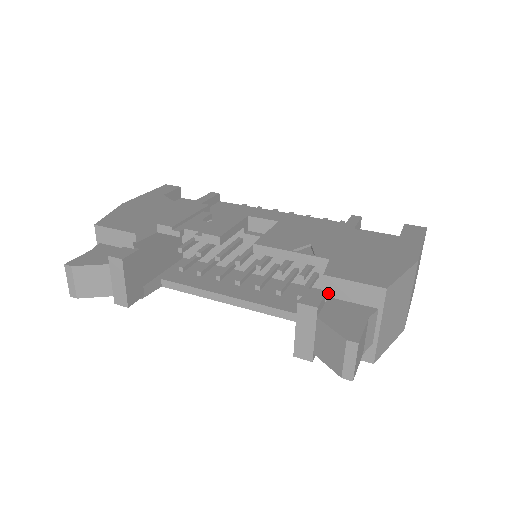
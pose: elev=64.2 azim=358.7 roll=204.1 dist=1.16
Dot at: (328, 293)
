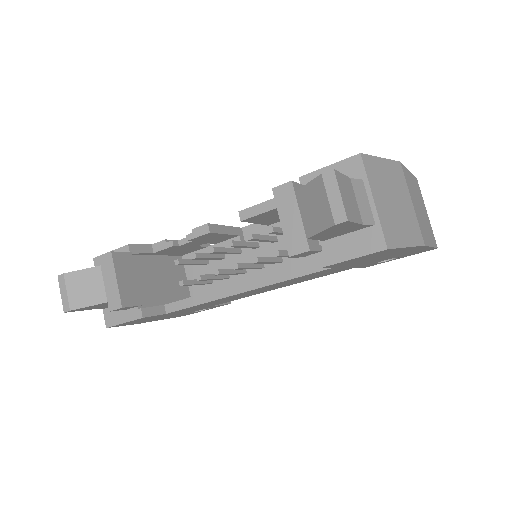
Dot at: occluded
